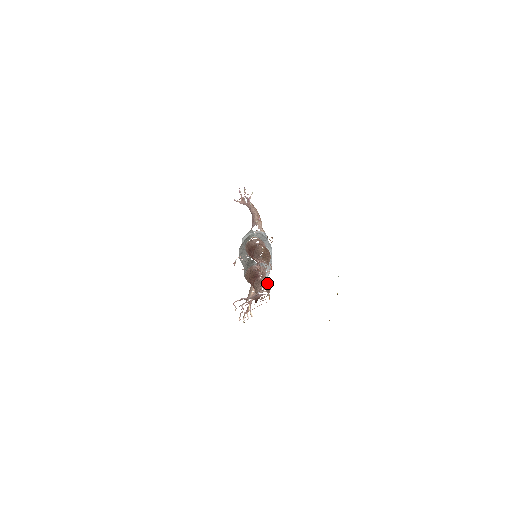
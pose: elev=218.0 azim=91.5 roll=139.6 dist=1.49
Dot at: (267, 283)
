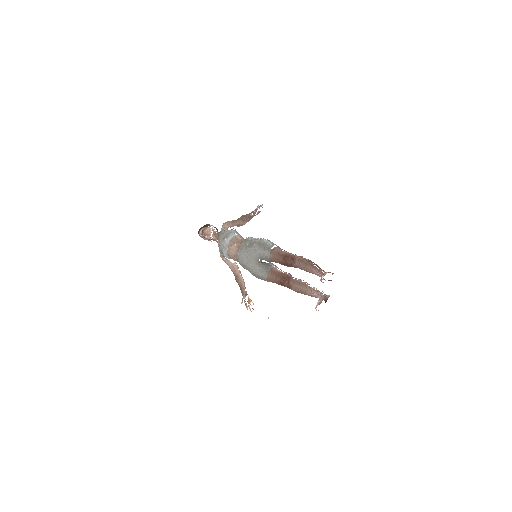
Dot at: occluded
